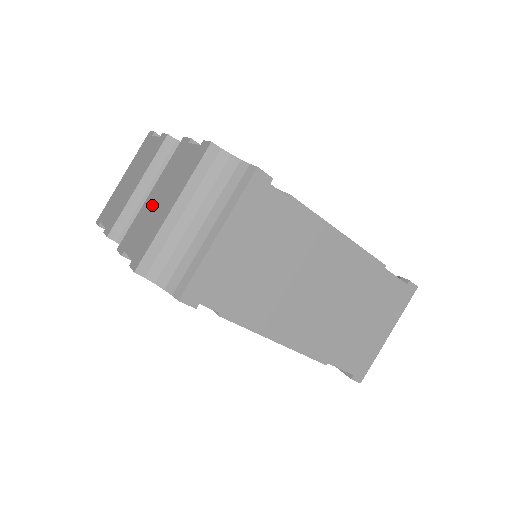
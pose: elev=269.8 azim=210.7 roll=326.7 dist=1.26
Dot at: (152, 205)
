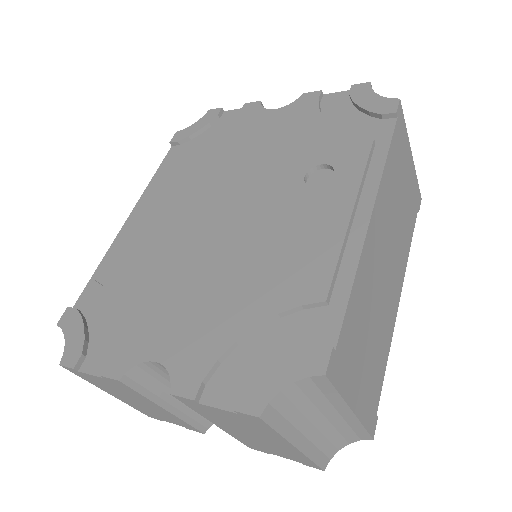
Dot at: (245, 436)
